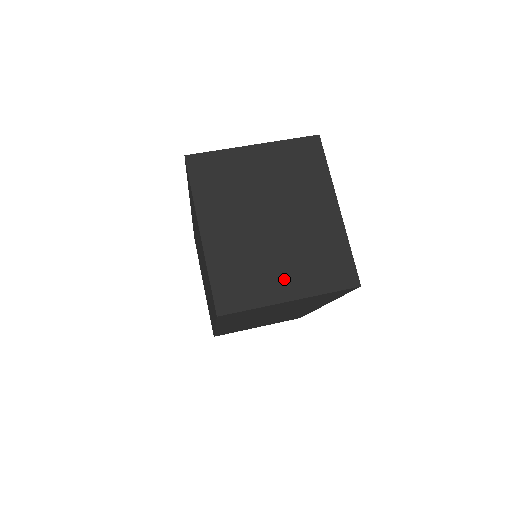
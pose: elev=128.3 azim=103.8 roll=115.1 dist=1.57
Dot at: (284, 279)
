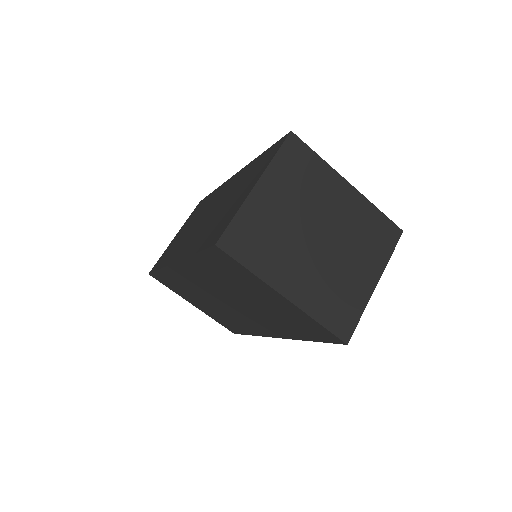
Dot at: (362, 274)
